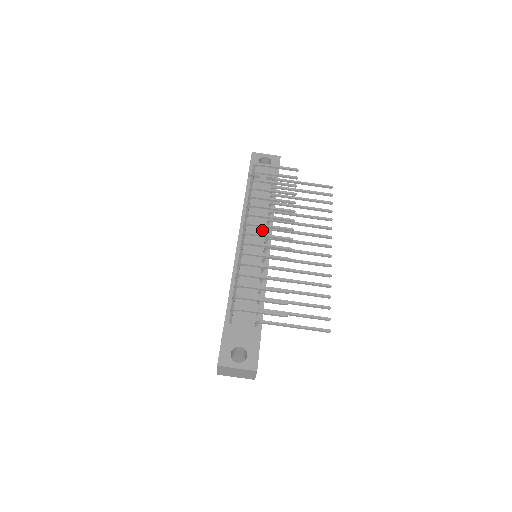
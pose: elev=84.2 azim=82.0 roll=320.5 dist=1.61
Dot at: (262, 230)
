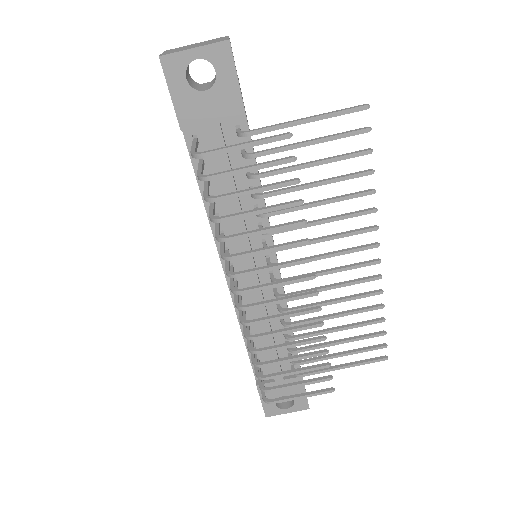
Dot at: (254, 238)
